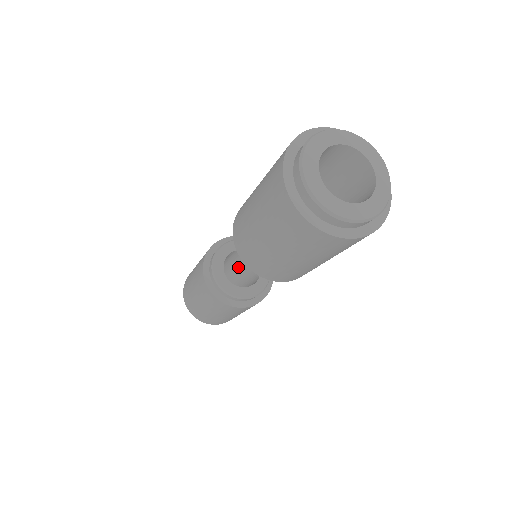
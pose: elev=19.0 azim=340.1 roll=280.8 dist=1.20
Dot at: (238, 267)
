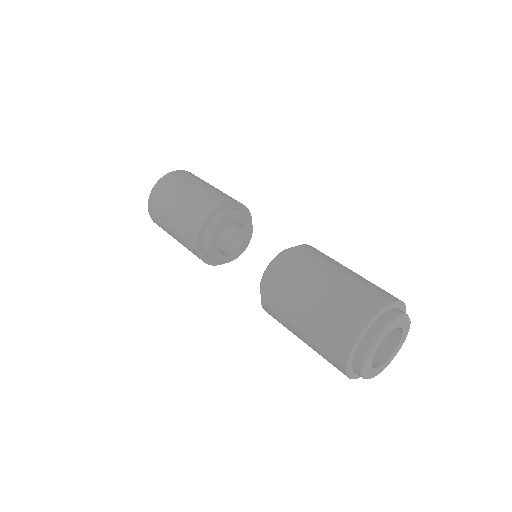
Dot at: occluded
